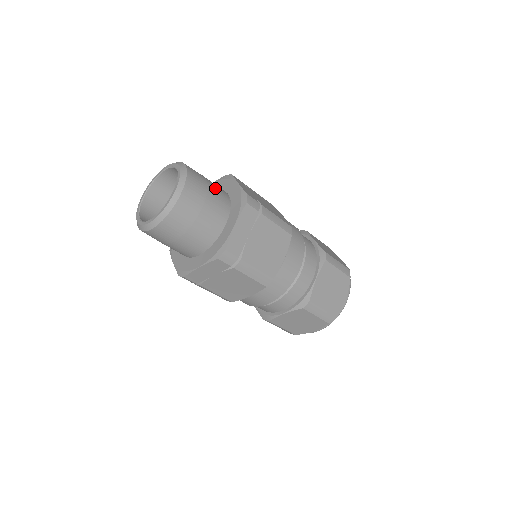
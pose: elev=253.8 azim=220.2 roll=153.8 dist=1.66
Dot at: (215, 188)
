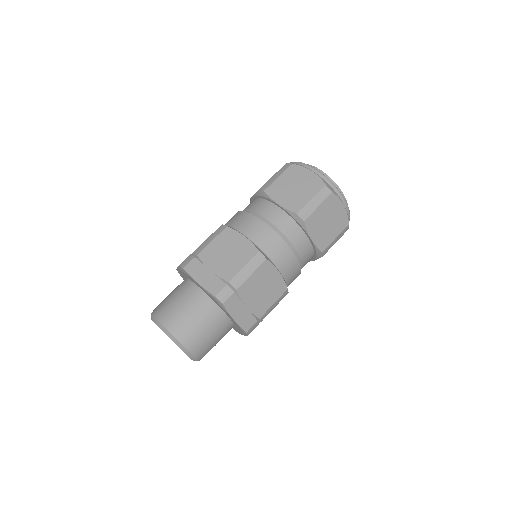
Dot at: (193, 308)
